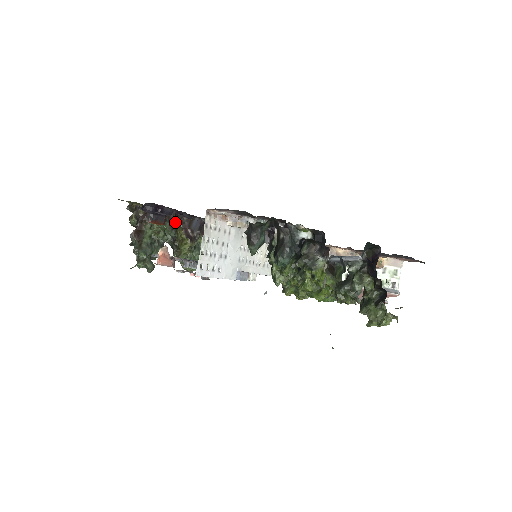
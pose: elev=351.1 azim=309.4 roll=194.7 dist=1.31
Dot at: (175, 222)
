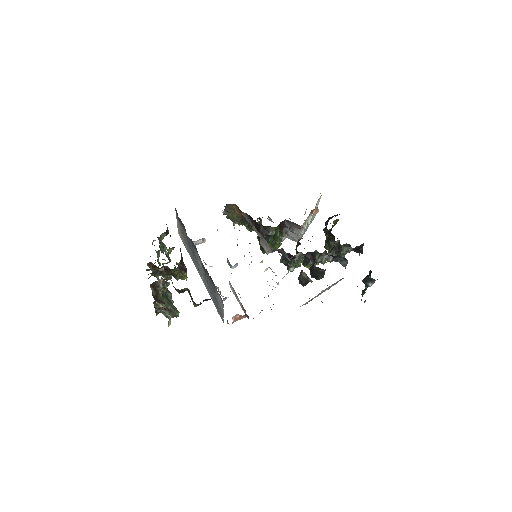
Dot at: (170, 271)
